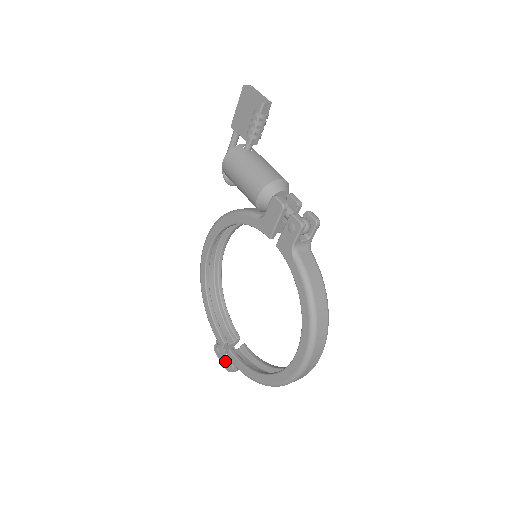
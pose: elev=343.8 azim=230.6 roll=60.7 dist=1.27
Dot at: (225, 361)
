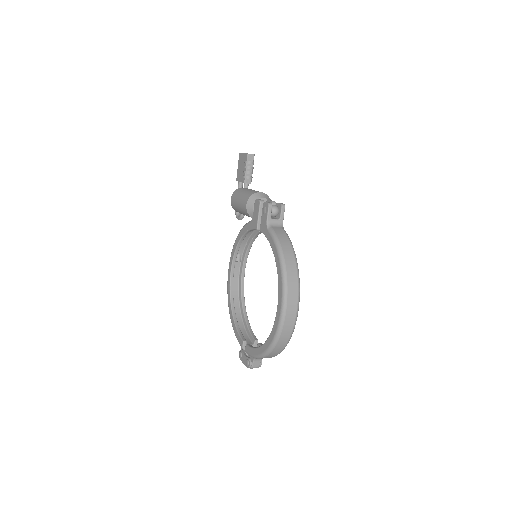
Dot at: (245, 359)
